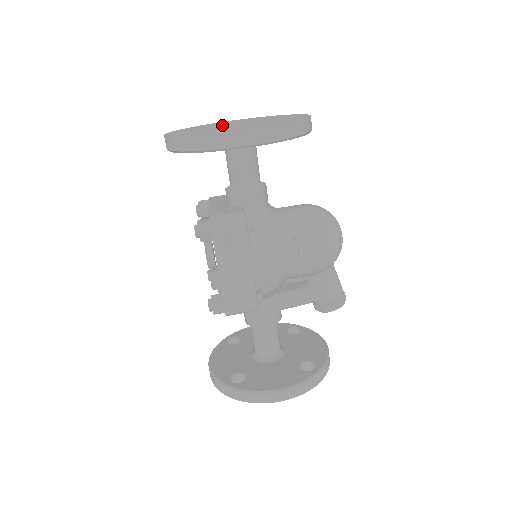
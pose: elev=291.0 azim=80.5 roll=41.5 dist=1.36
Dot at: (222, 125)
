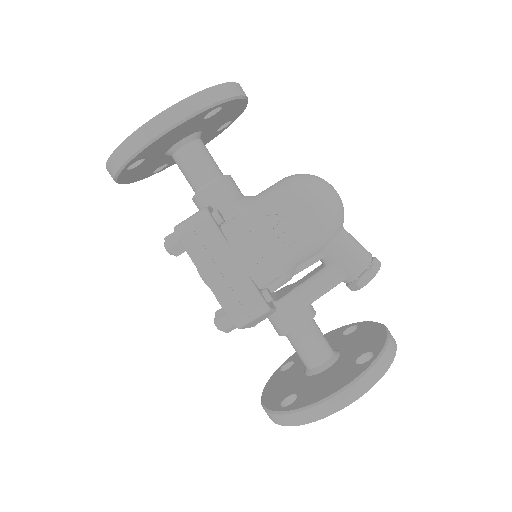
Dot at: occluded
